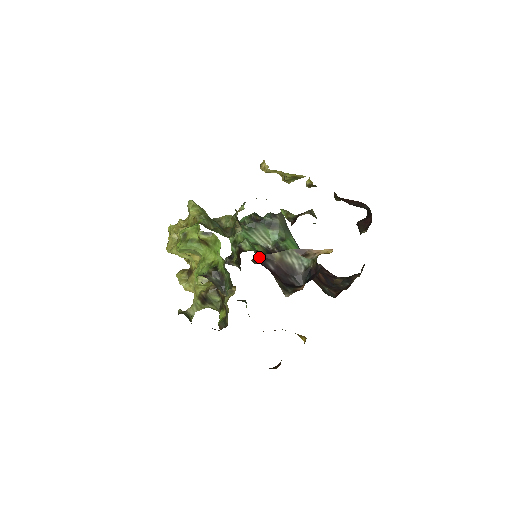
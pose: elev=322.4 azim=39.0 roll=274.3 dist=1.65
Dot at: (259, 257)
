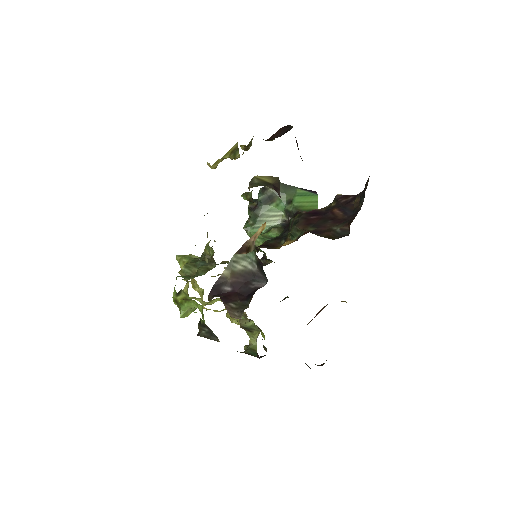
Dot at: (213, 289)
